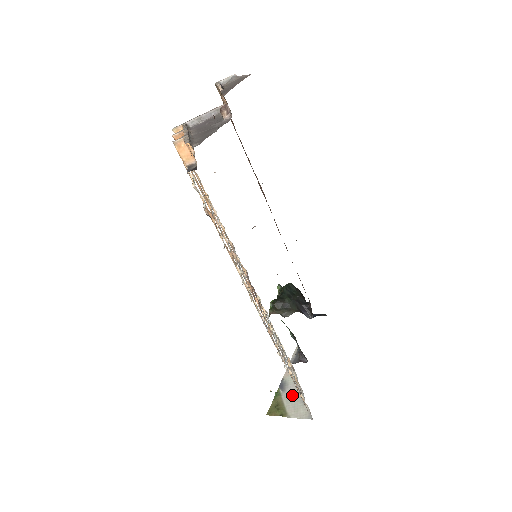
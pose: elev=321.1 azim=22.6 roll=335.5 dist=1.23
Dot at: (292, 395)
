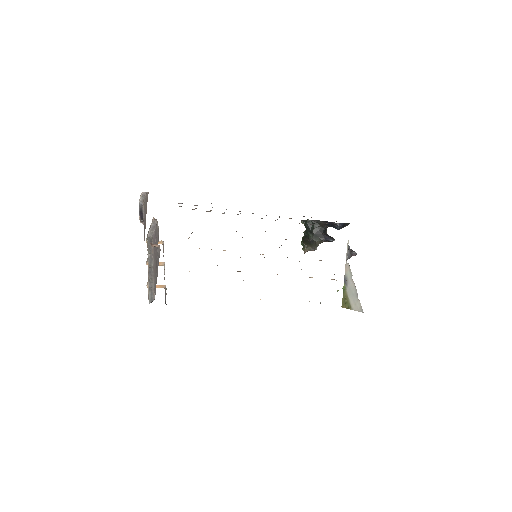
Dot at: (351, 290)
